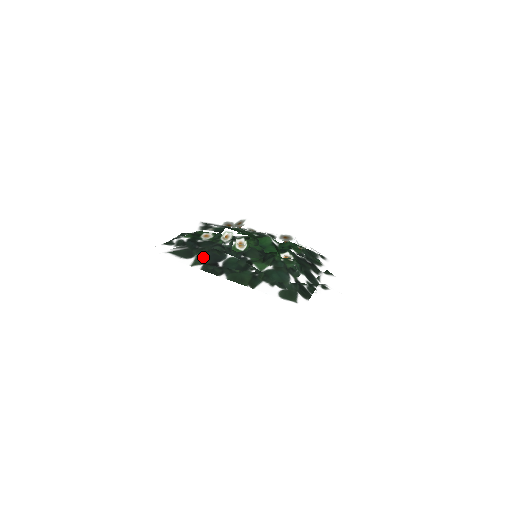
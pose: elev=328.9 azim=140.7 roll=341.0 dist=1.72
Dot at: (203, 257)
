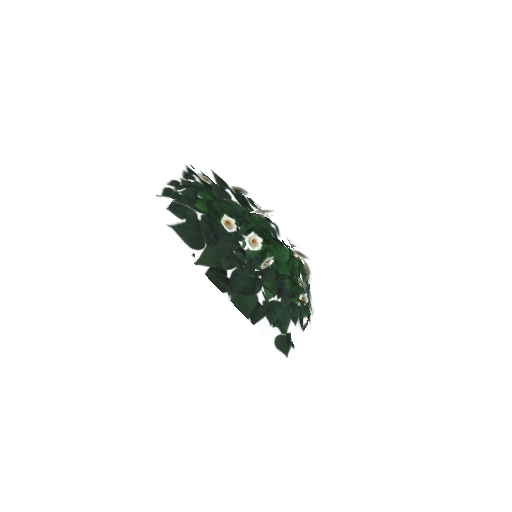
Dot at: (223, 270)
